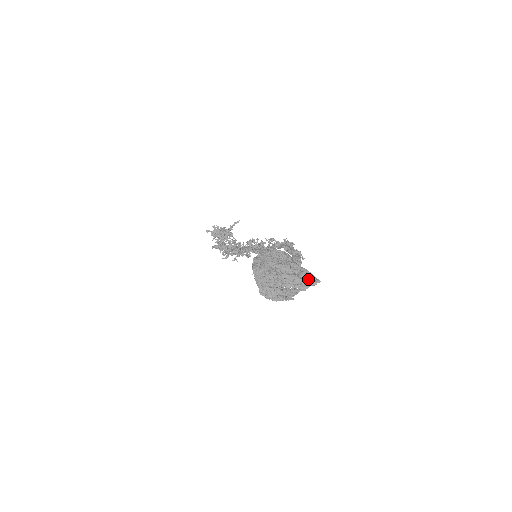
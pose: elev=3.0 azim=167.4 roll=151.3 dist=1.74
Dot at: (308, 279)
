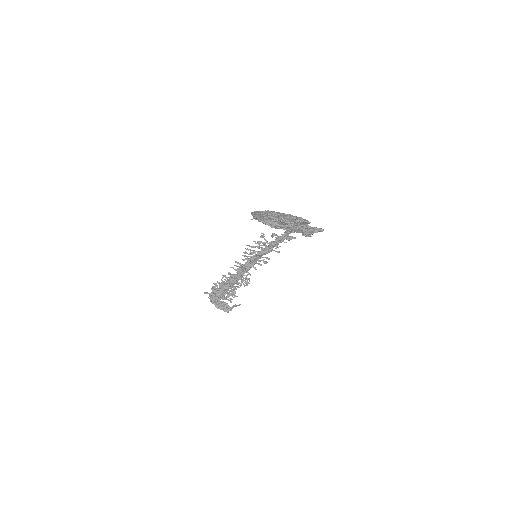
Dot at: occluded
